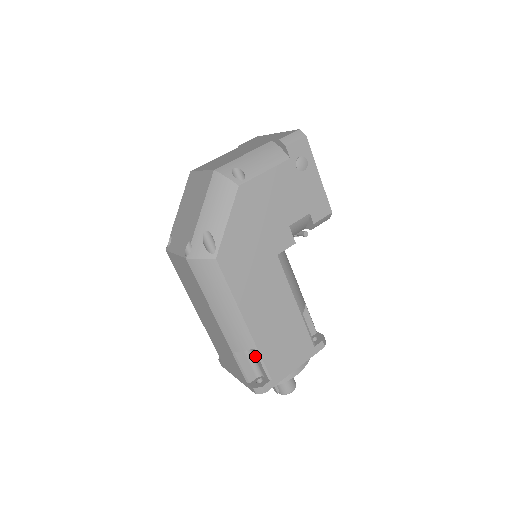
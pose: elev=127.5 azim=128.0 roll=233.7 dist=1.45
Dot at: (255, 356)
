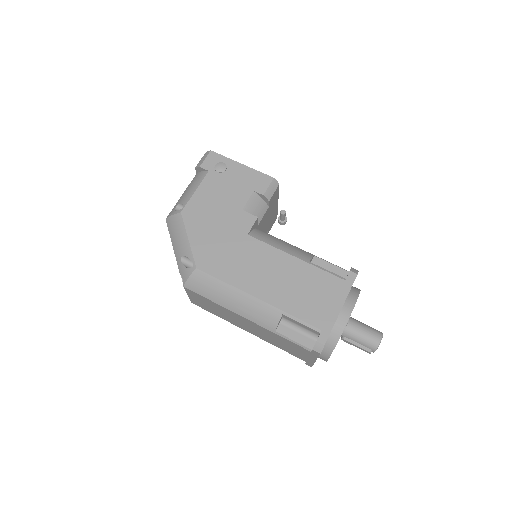
Dot at: (293, 322)
